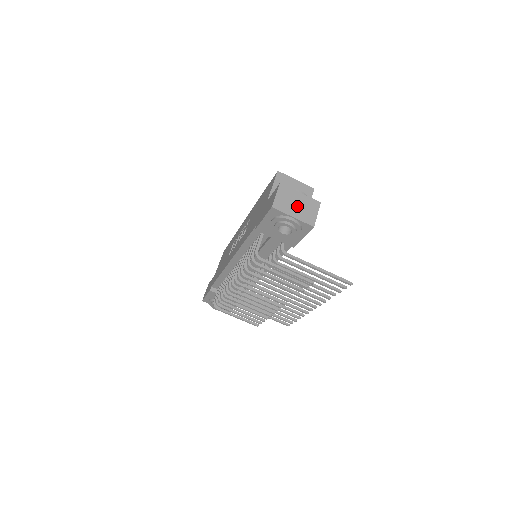
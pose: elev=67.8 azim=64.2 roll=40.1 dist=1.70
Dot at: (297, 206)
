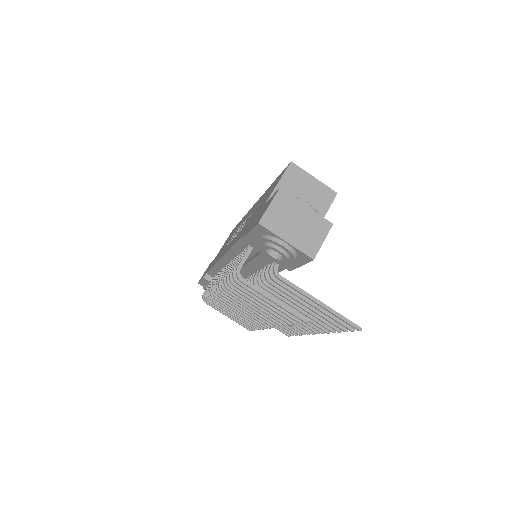
Dot at: (296, 226)
